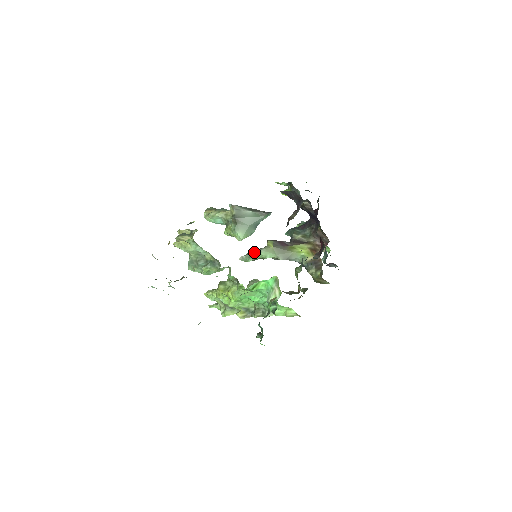
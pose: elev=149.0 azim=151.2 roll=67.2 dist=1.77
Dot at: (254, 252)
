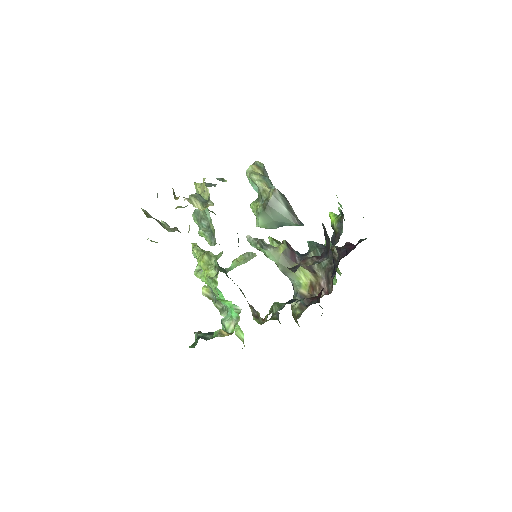
Dot at: (261, 245)
